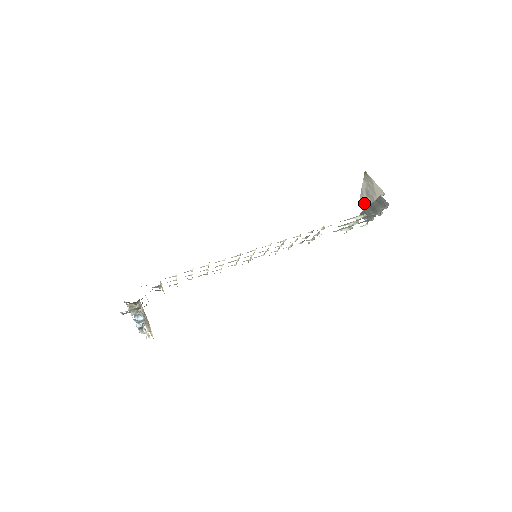
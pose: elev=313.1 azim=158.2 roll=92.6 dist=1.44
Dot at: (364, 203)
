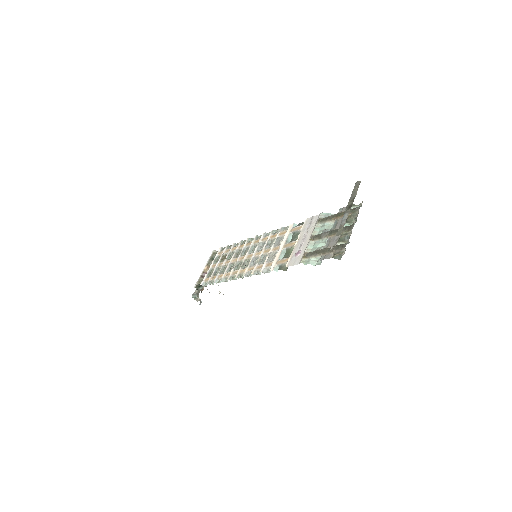
Dot at: occluded
